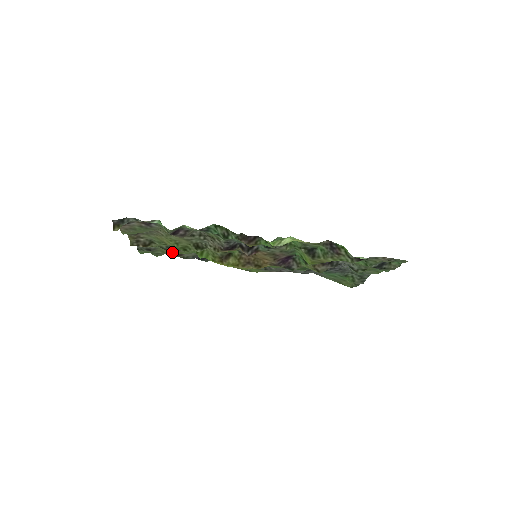
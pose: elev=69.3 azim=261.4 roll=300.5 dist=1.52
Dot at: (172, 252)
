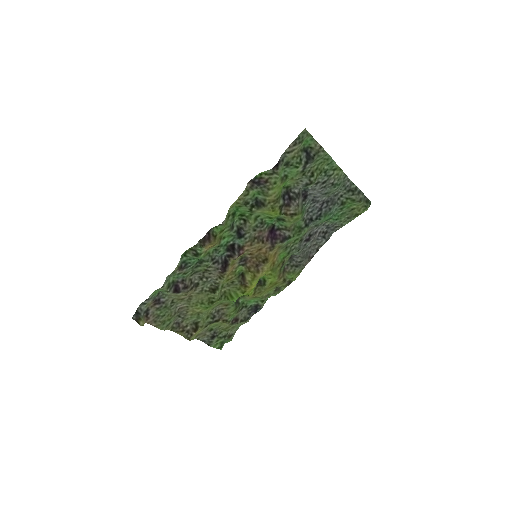
Dot at: (224, 321)
